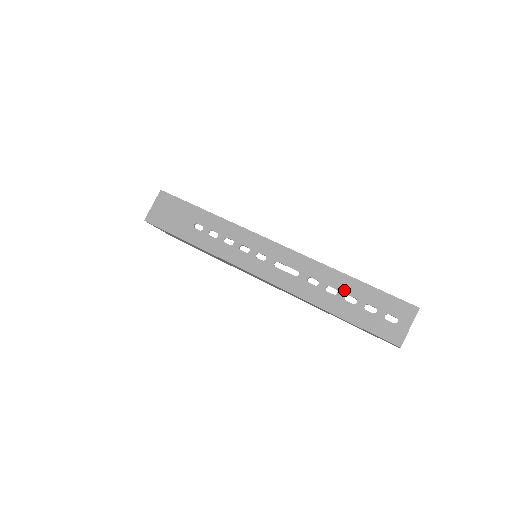
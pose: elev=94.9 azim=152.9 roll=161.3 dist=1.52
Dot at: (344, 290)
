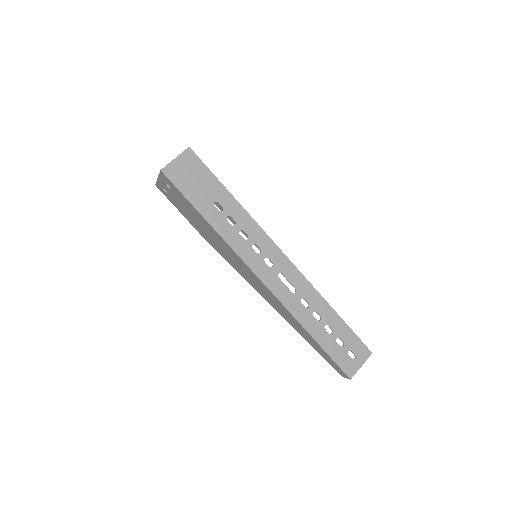
Dot at: (326, 320)
